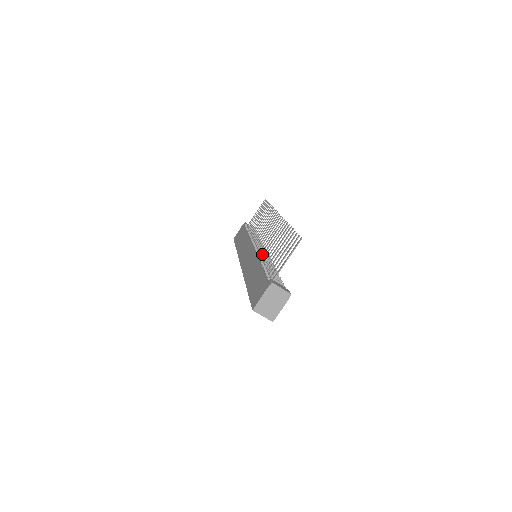
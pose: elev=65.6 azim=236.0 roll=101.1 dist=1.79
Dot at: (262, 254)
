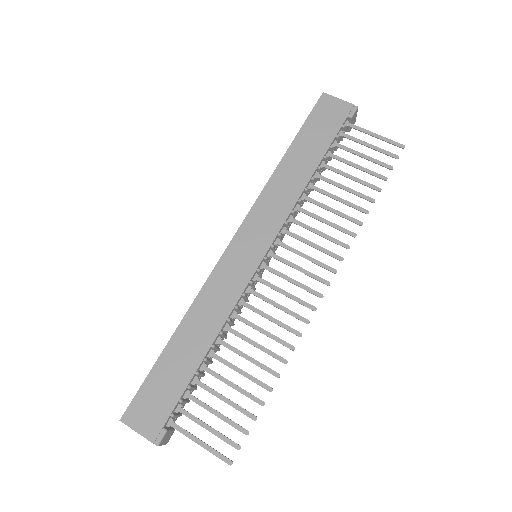
Dot at: (252, 286)
